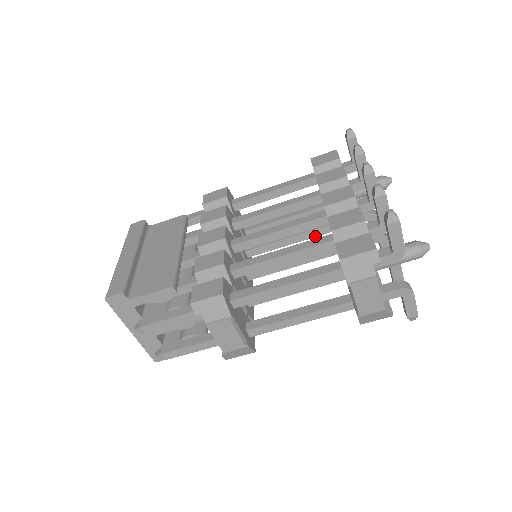
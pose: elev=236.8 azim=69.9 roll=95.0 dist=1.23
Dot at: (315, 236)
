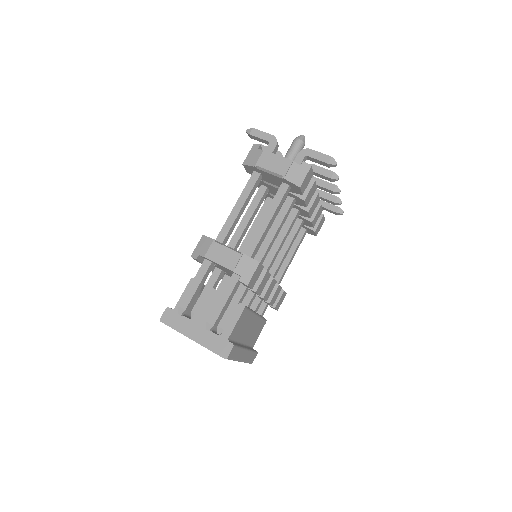
Dot at: (296, 232)
